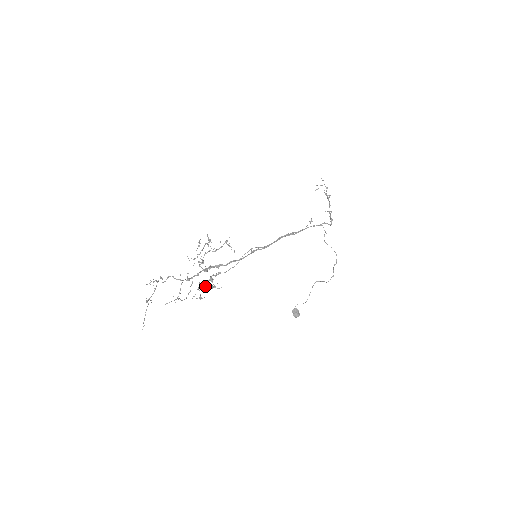
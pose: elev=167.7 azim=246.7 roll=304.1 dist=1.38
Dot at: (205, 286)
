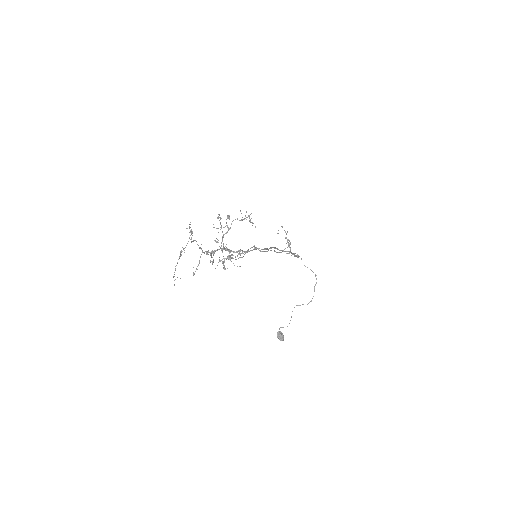
Dot at: (231, 254)
